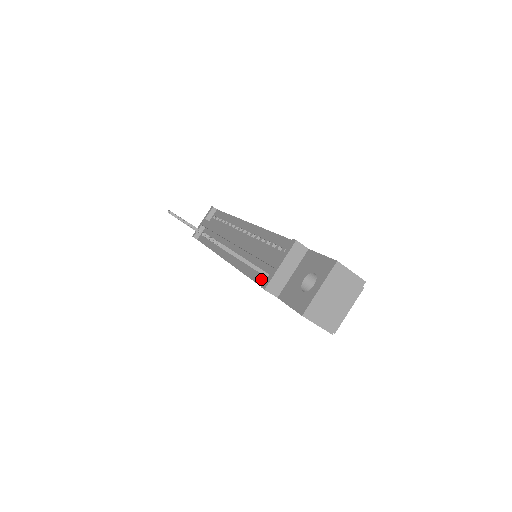
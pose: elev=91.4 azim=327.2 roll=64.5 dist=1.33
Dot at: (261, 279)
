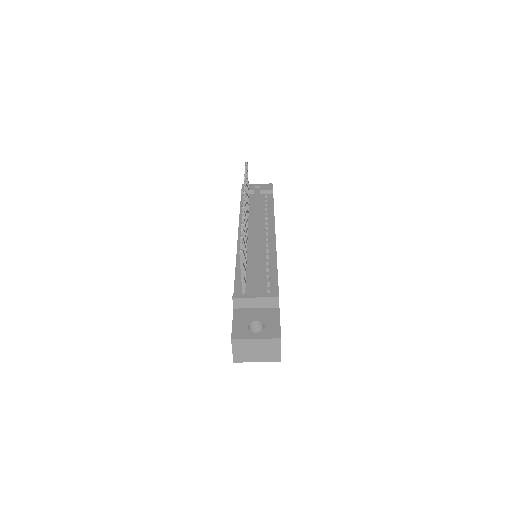
Dot at: (239, 286)
